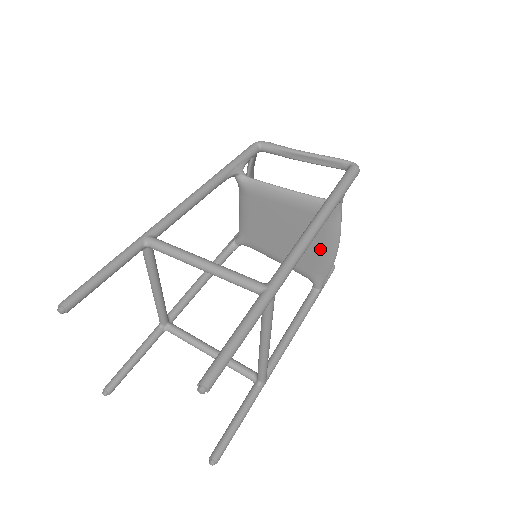
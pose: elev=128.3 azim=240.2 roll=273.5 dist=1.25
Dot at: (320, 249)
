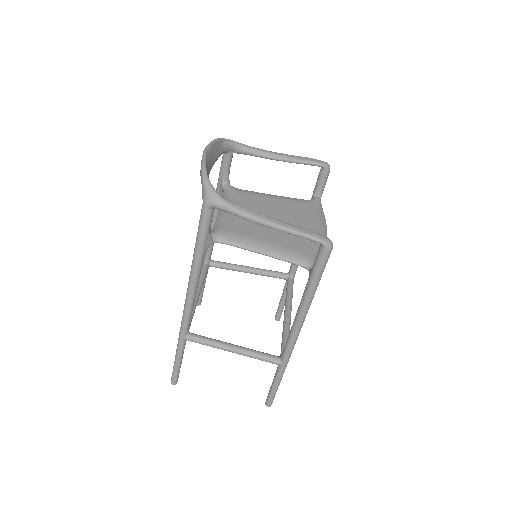
Dot at: occluded
